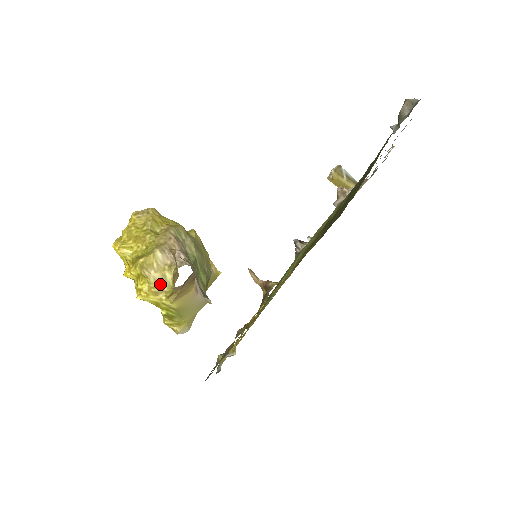
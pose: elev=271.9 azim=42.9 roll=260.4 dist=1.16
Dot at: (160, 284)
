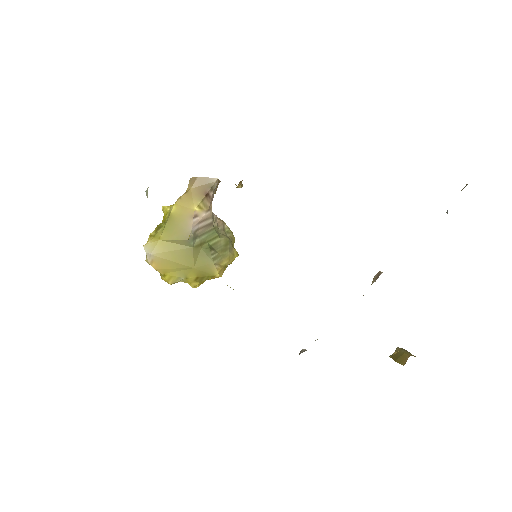
Dot at: occluded
